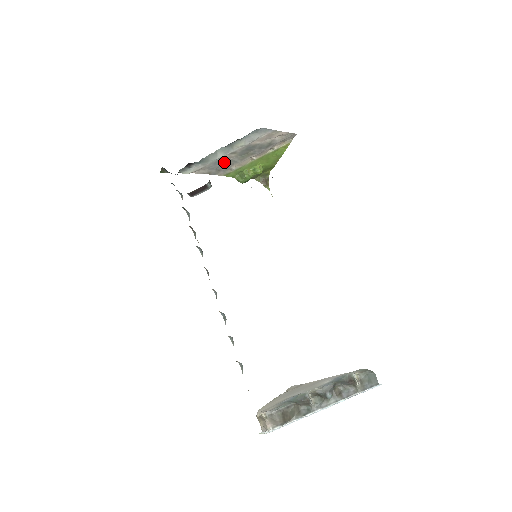
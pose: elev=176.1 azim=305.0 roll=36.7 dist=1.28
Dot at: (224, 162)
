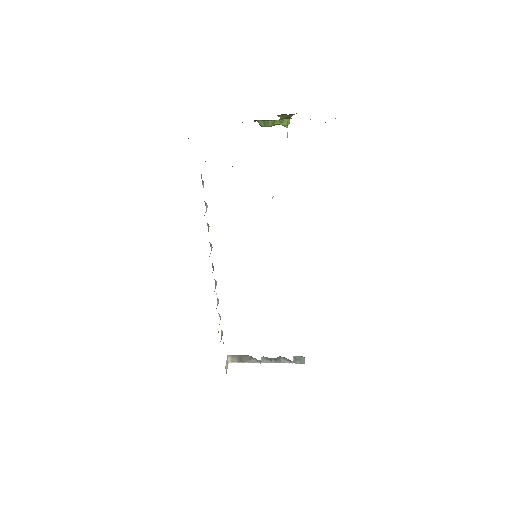
Dot at: occluded
